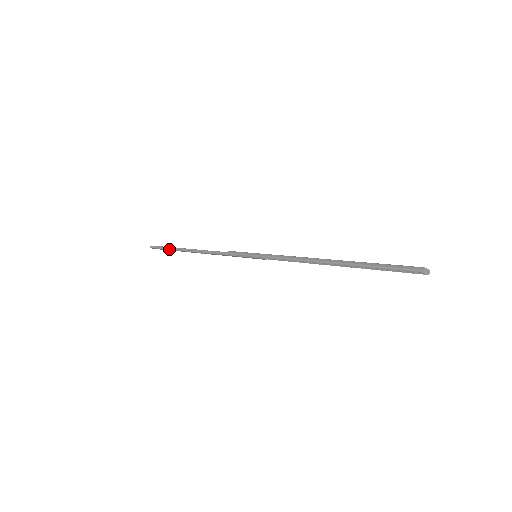
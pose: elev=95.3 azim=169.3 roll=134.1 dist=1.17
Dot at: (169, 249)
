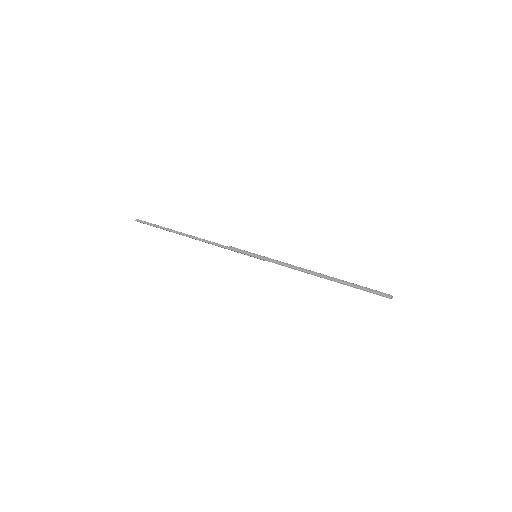
Dot at: (160, 228)
